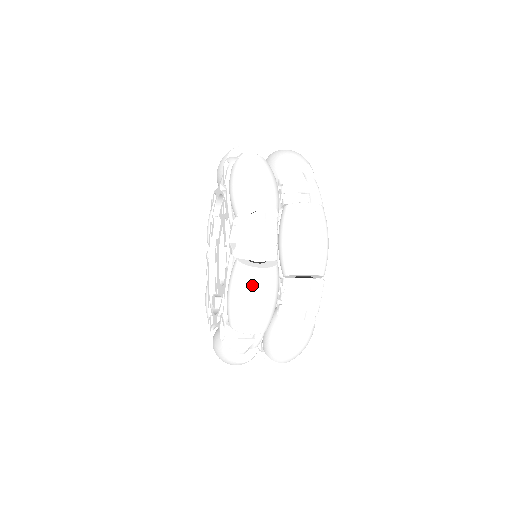
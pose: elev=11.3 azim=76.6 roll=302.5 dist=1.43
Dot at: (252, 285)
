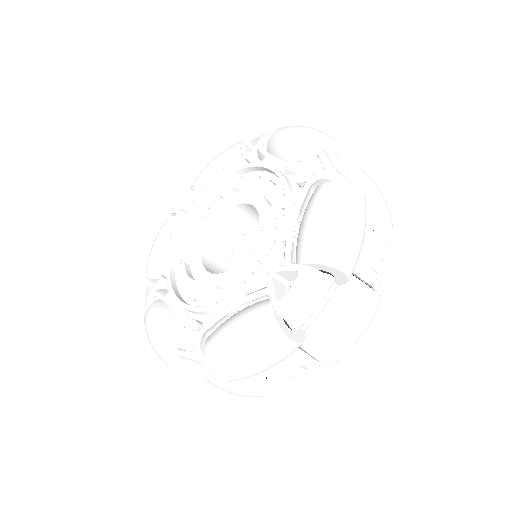
Dot at: (271, 352)
